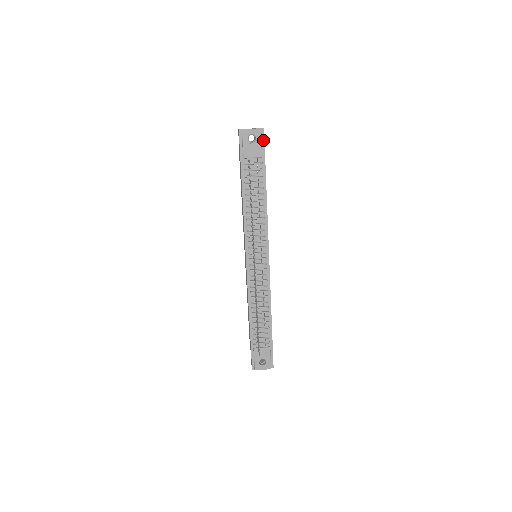
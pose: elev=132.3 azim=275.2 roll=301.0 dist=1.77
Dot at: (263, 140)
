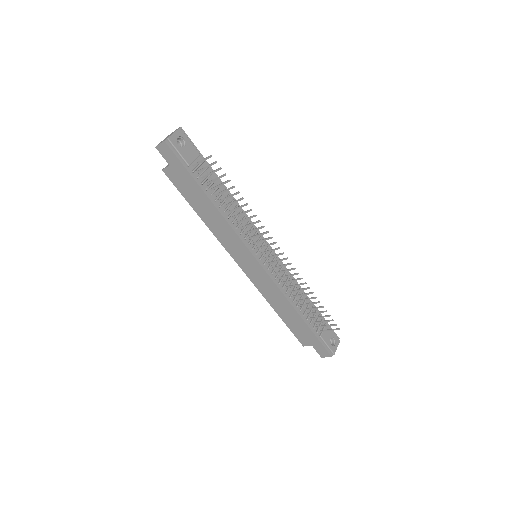
Dot at: (188, 139)
